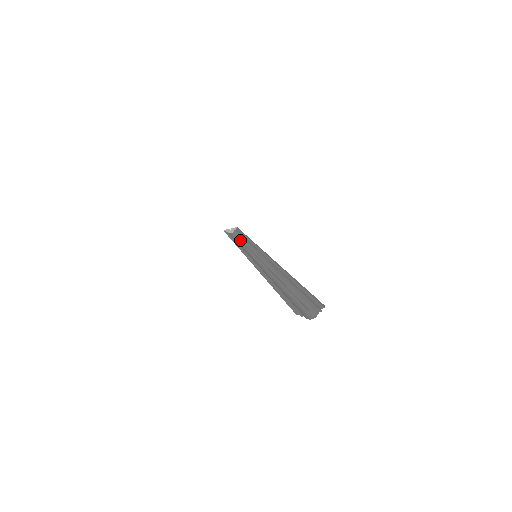
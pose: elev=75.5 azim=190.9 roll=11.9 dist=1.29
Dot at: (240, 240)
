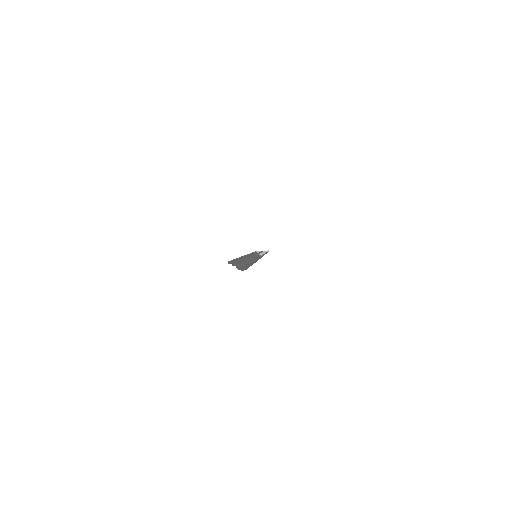
Dot at: occluded
